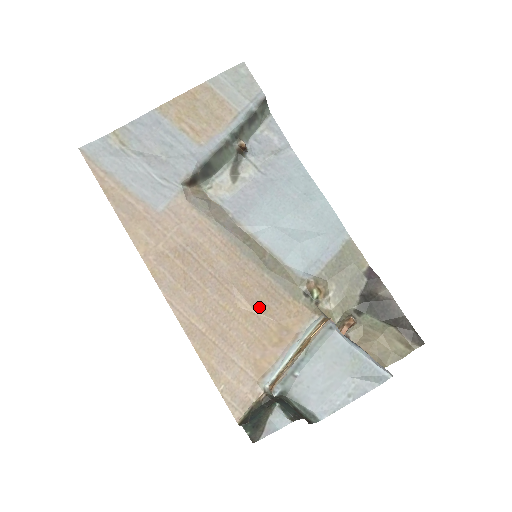
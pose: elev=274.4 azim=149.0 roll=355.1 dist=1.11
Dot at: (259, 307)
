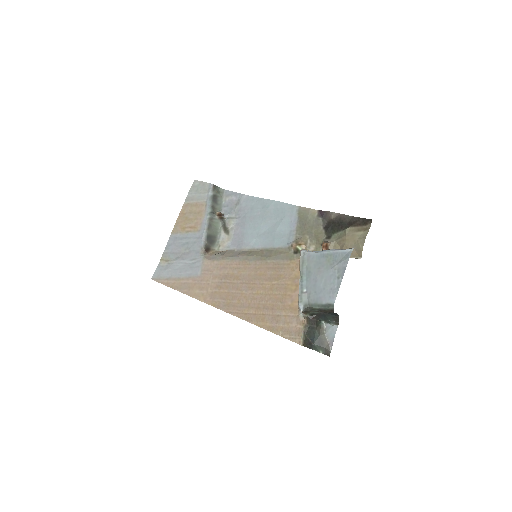
Dot at: (275, 279)
